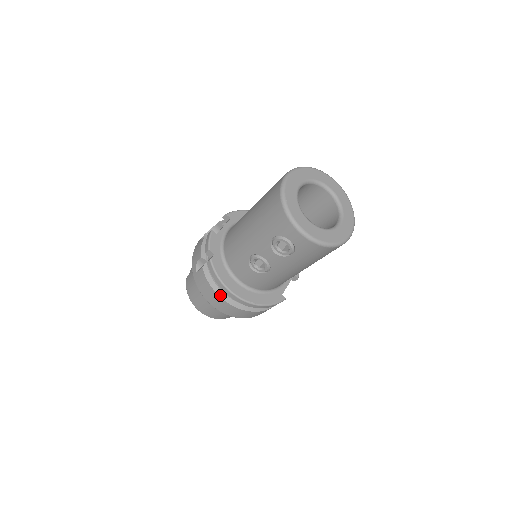
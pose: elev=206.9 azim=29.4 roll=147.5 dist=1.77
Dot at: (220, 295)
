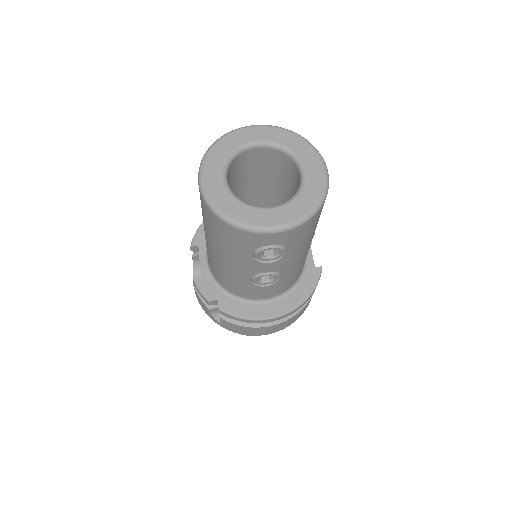
Dot at: (260, 326)
